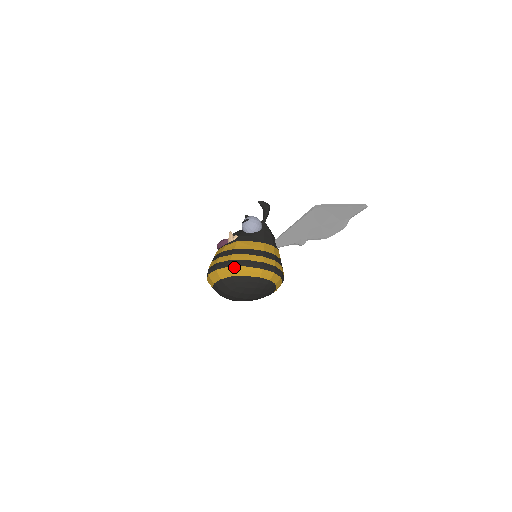
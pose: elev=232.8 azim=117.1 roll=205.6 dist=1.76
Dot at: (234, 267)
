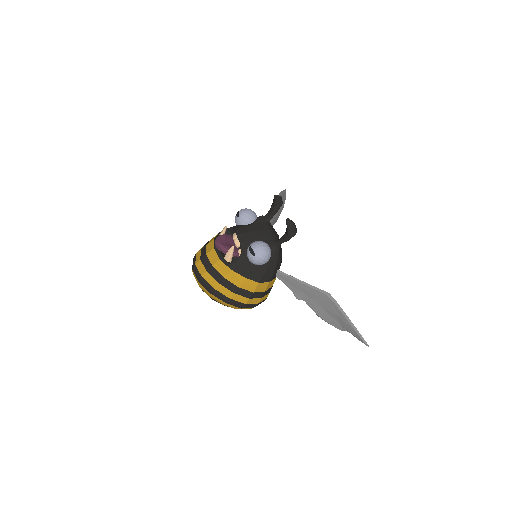
Dot at: (214, 296)
